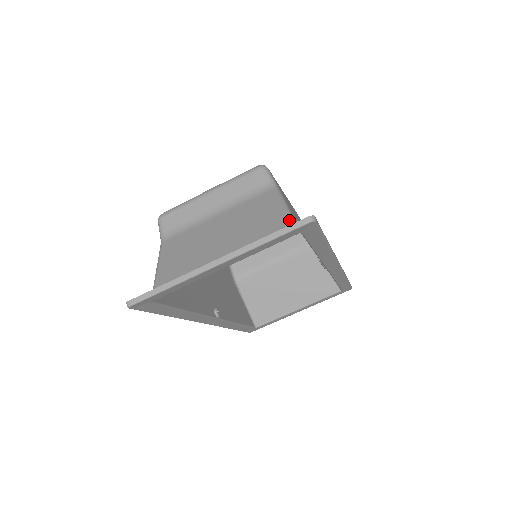
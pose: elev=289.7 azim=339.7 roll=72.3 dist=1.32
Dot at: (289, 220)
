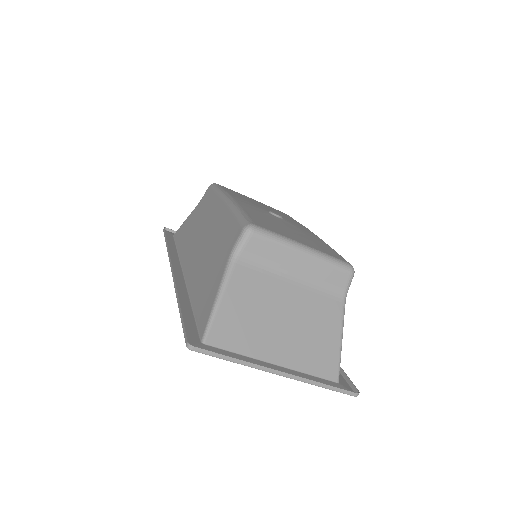
Dot at: (339, 361)
